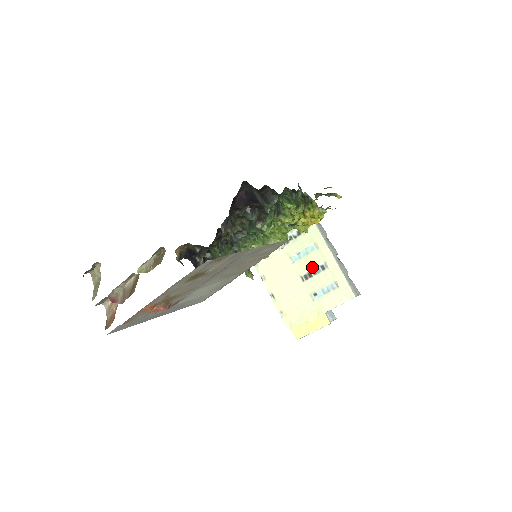
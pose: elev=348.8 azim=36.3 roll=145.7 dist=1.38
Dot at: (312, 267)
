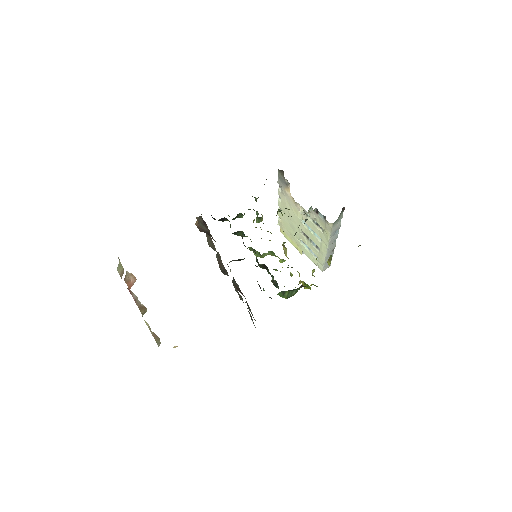
Dot at: (311, 239)
